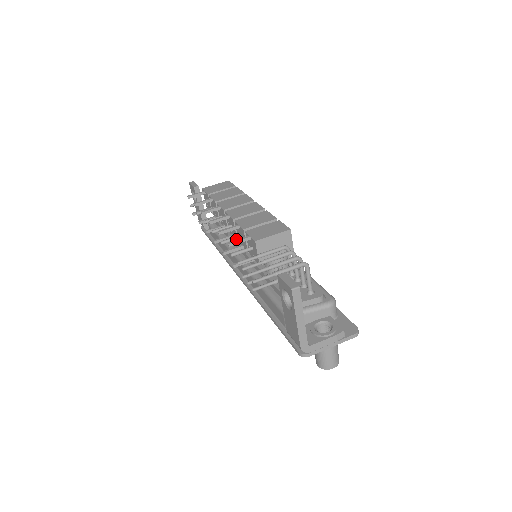
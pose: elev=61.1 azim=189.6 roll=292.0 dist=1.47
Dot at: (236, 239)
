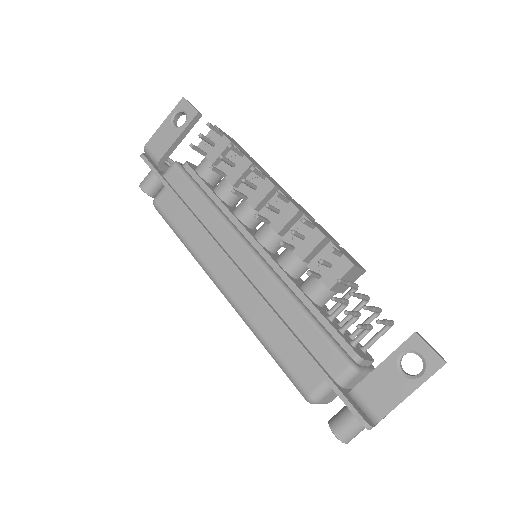
Dot at: (301, 237)
